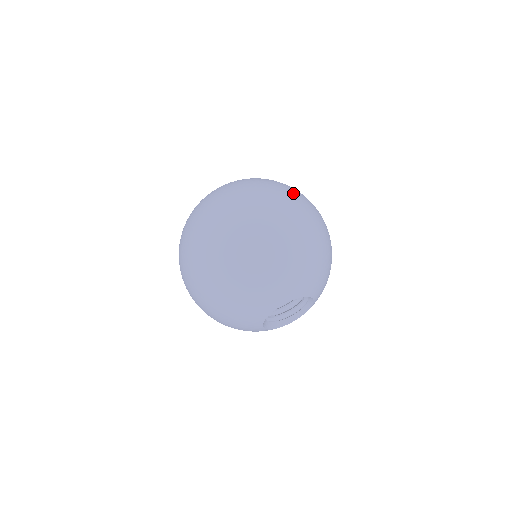
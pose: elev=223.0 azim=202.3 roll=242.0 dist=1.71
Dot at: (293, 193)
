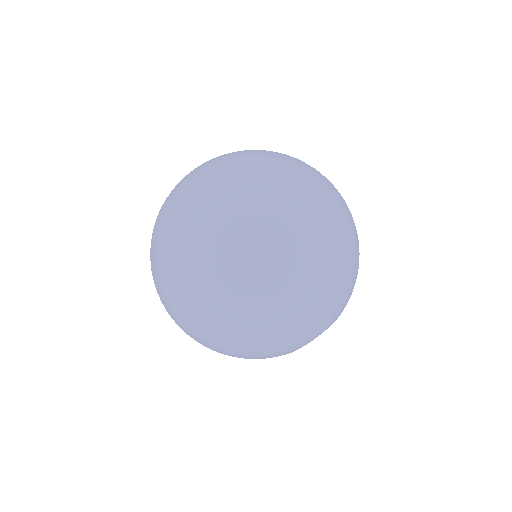
Dot at: occluded
